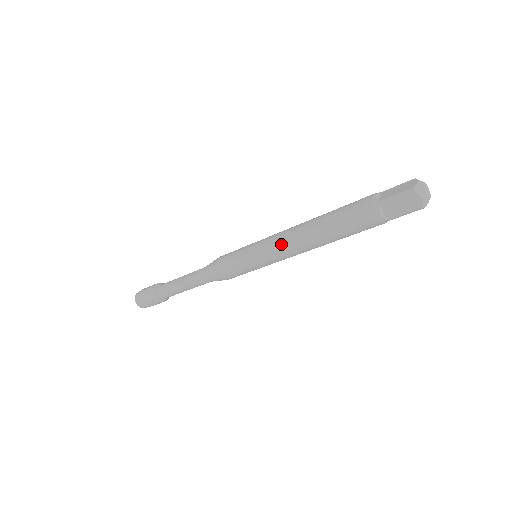
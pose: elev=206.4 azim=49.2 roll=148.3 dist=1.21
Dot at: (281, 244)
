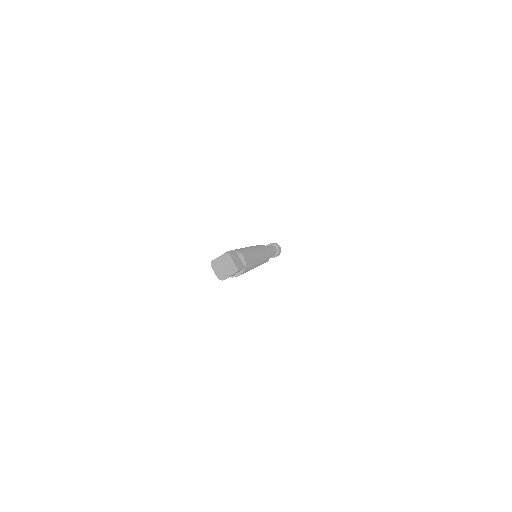
Dot at: occluded
